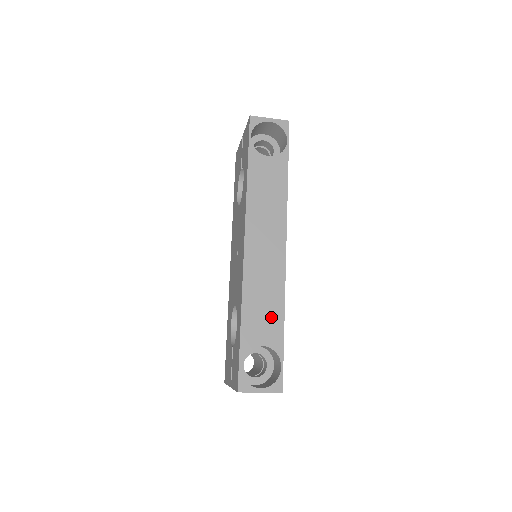
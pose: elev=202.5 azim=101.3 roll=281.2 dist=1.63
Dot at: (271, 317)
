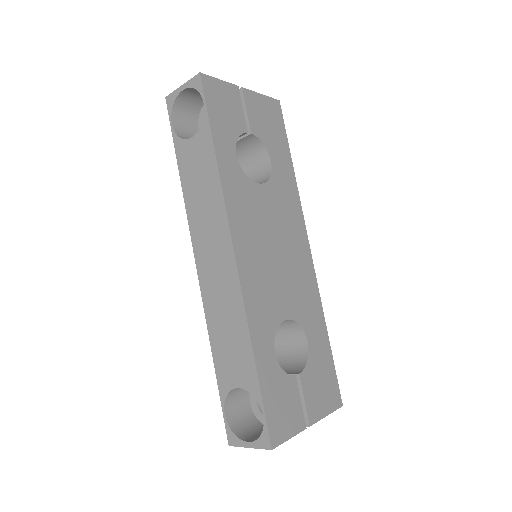
Dot at: (239, 350)
